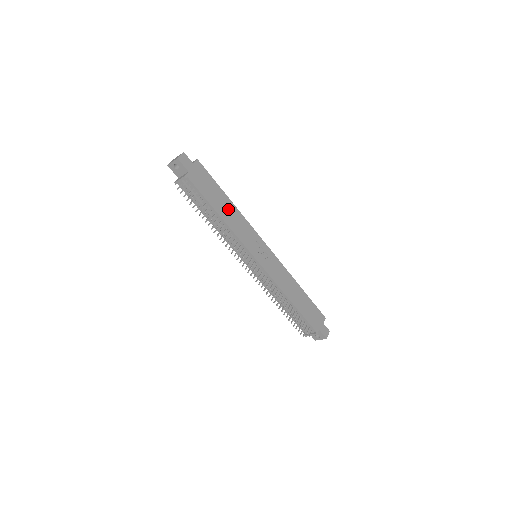
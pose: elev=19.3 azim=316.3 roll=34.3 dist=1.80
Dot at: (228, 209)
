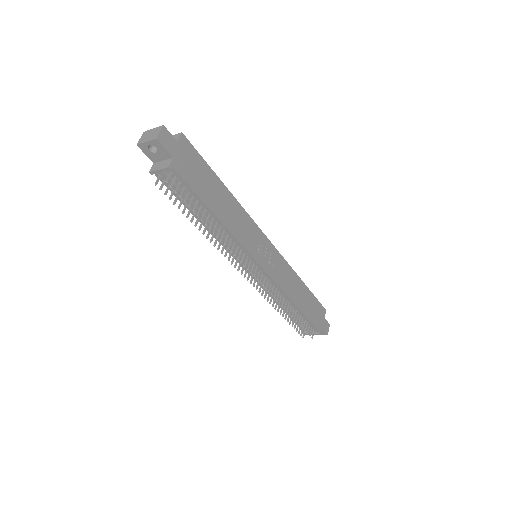
Dot at: (225, 203)
